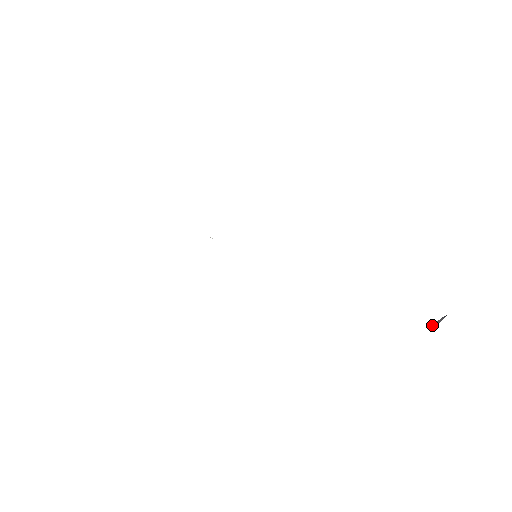
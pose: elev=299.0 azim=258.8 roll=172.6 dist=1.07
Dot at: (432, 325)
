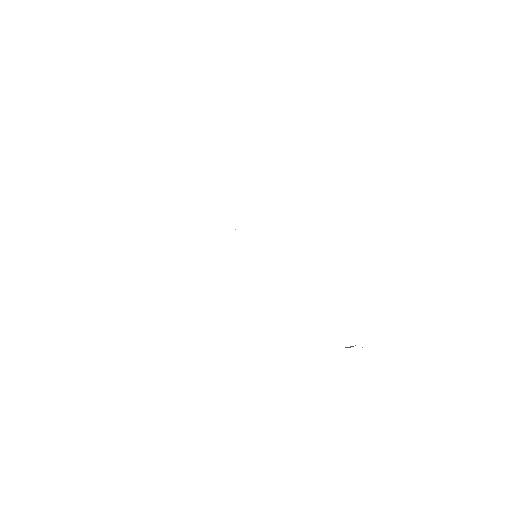
Dot at: (347, 347)
